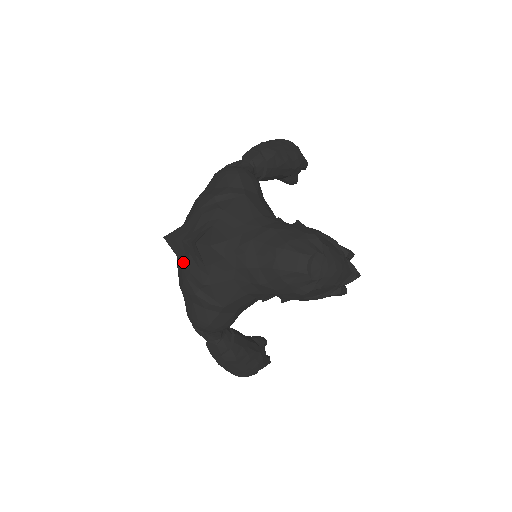
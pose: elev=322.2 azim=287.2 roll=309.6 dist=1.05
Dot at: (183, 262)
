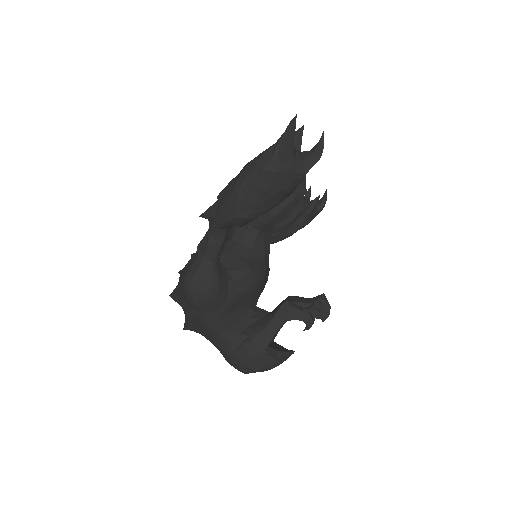
Dot at: occluded
